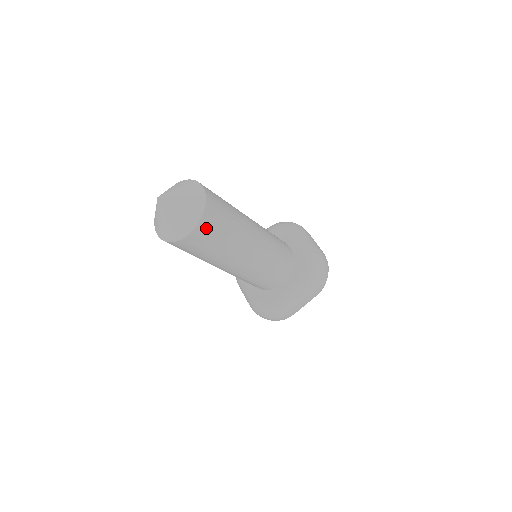
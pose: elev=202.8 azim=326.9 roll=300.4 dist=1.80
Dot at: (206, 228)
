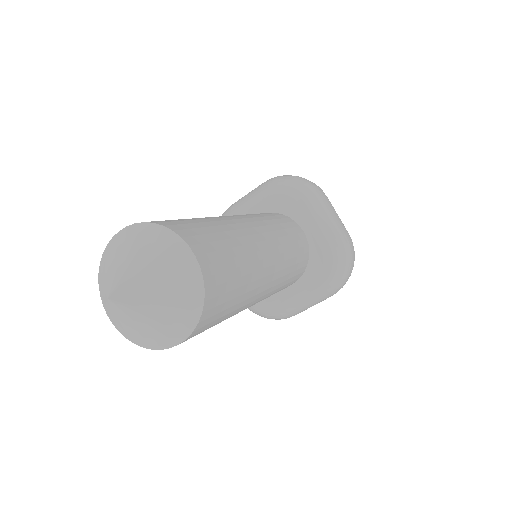
Dot at: (204, 325)
